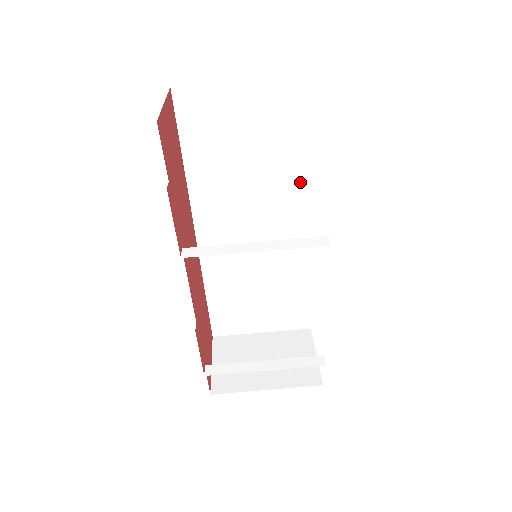
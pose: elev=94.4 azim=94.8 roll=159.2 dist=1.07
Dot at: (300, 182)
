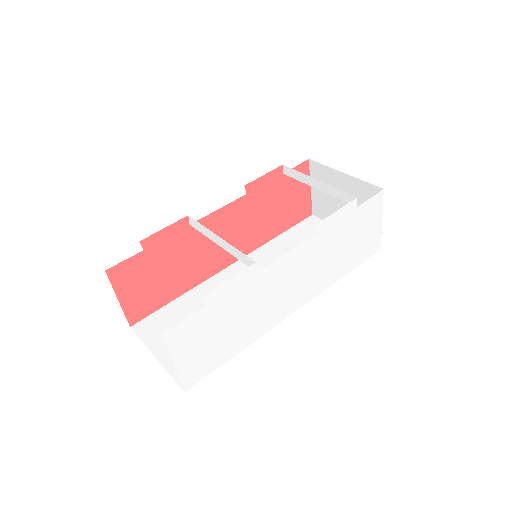
Dot at: occluded
